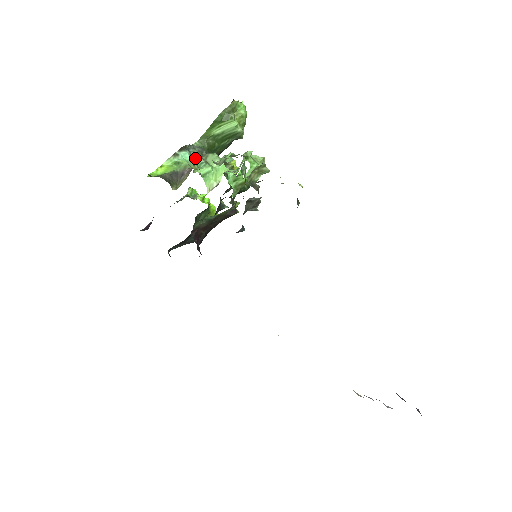
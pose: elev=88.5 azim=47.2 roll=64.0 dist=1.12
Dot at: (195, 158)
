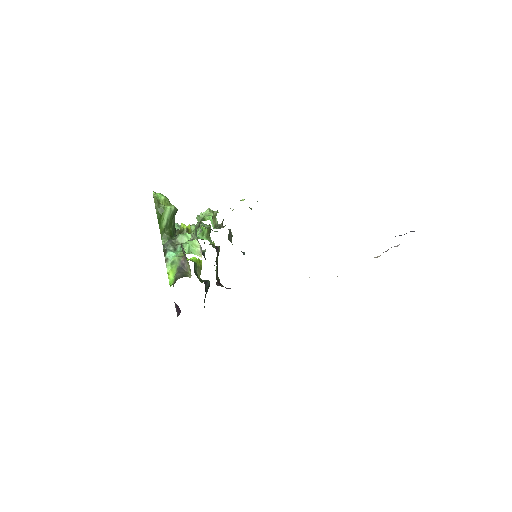
Dot at: (174, 249)
